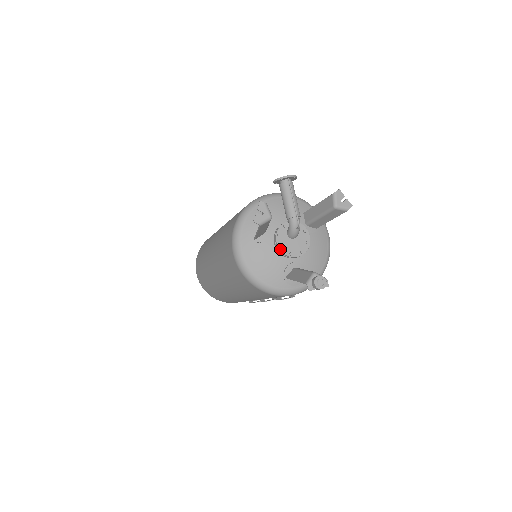
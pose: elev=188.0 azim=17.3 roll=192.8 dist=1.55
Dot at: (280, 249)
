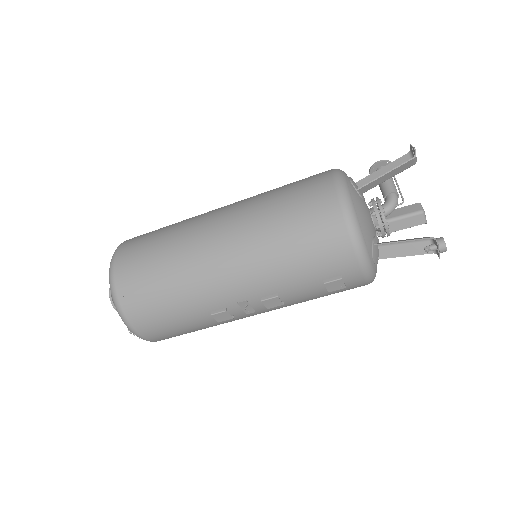
Dot at: (383, 211)
